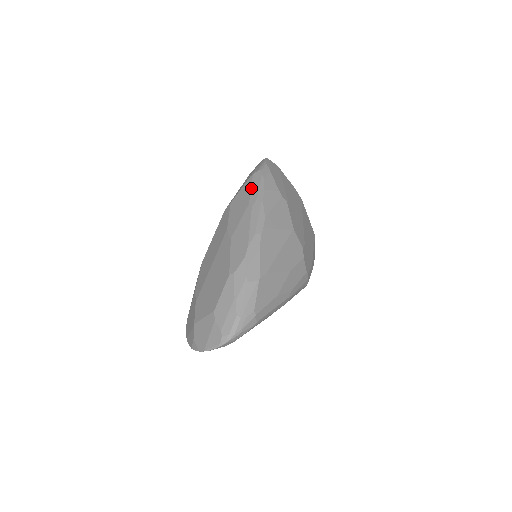
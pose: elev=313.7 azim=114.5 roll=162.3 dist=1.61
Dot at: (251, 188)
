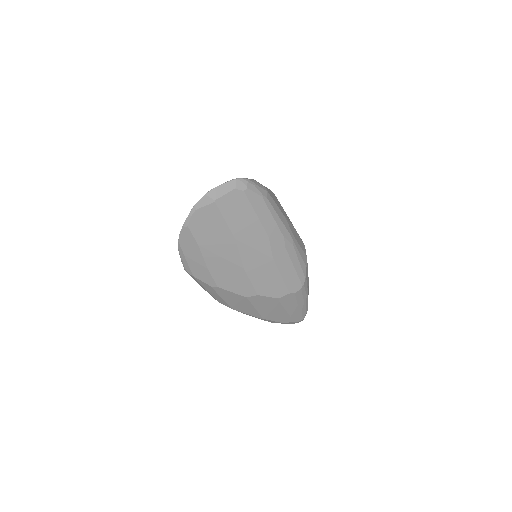
Dot at: occluded
